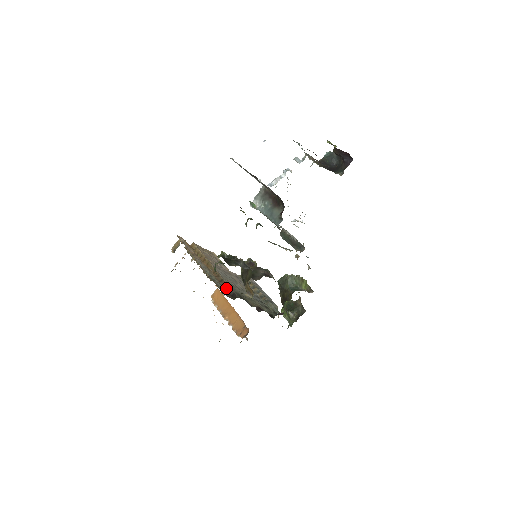
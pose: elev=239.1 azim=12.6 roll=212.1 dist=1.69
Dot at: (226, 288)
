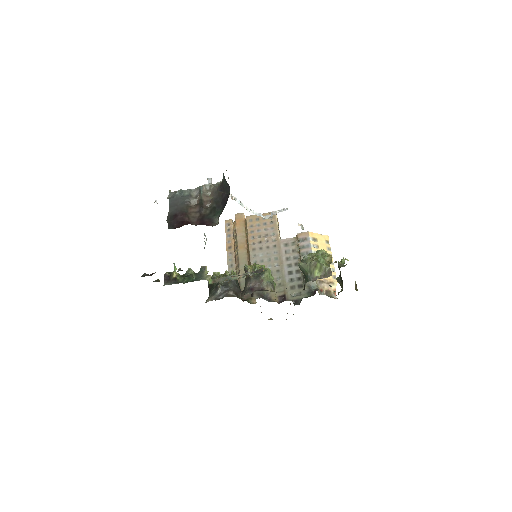
Dot at: occluded
